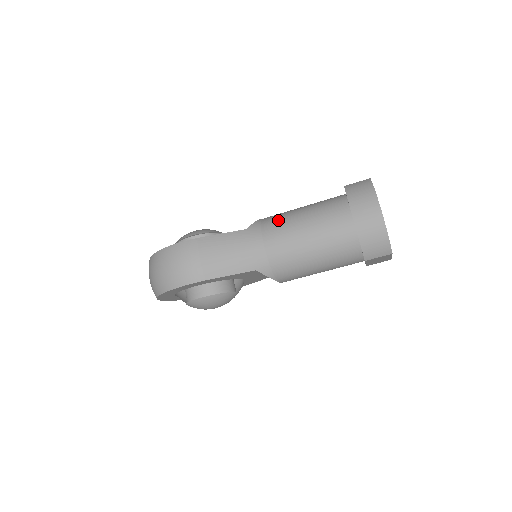
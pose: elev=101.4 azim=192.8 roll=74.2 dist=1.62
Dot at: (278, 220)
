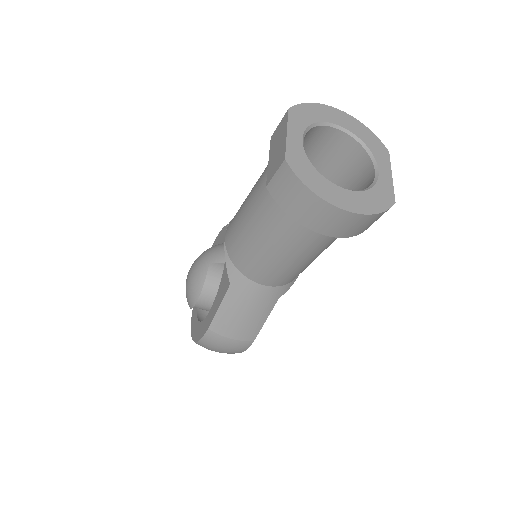
Dot at: (244, 256)
